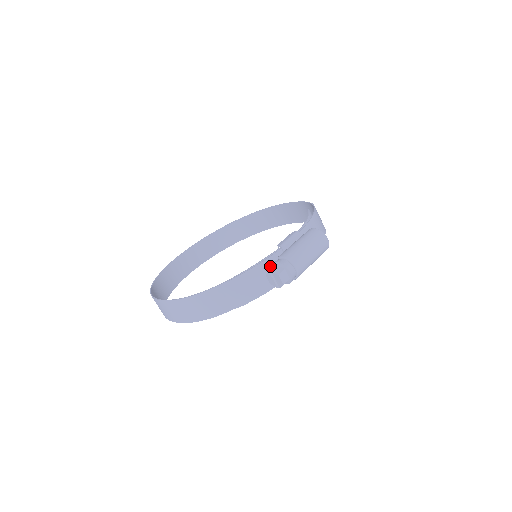
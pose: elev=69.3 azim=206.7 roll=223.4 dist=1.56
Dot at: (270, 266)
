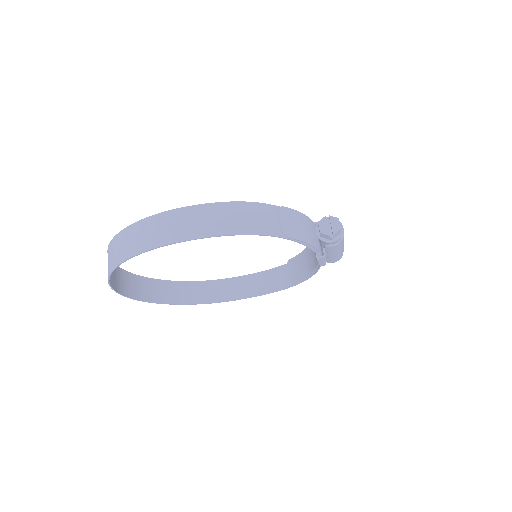
Dot at: (312, 227)
